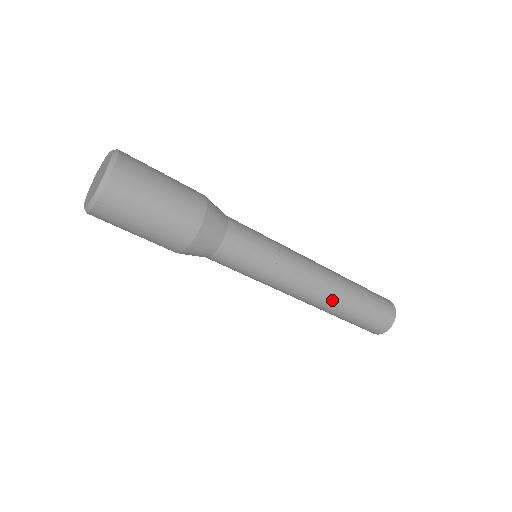
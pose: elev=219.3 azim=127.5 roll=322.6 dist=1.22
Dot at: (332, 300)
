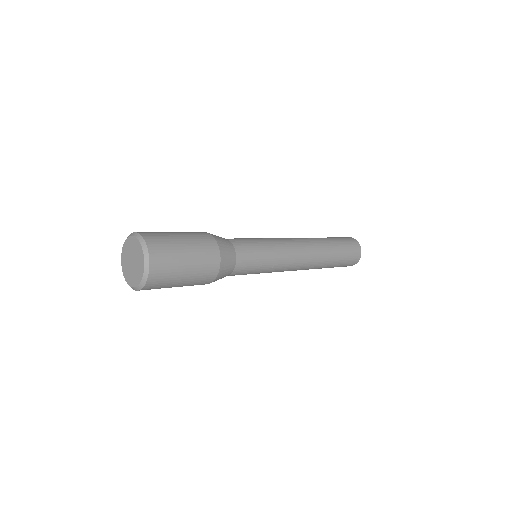
Dot at: (312, 268)
